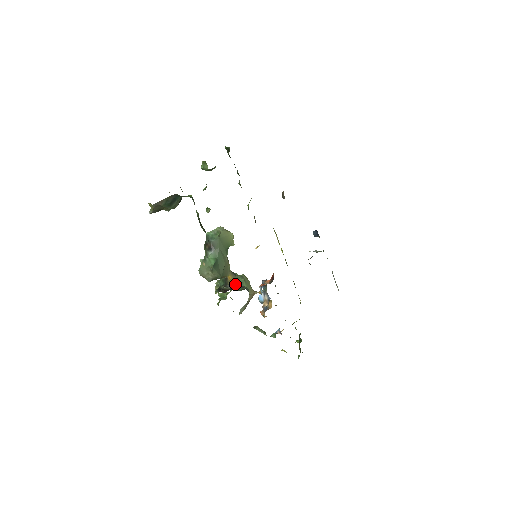
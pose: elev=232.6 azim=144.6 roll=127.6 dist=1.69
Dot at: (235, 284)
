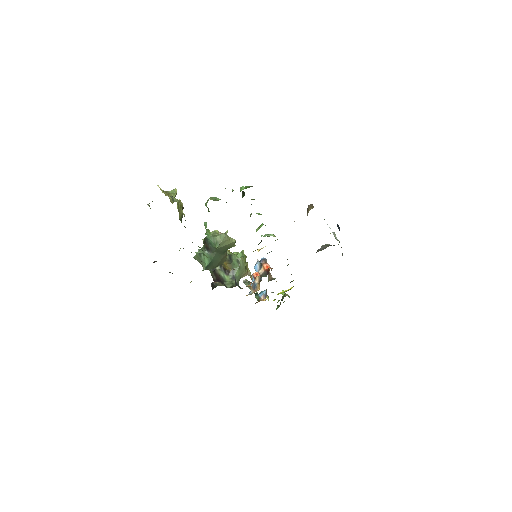
Dot at: (228, 270)
